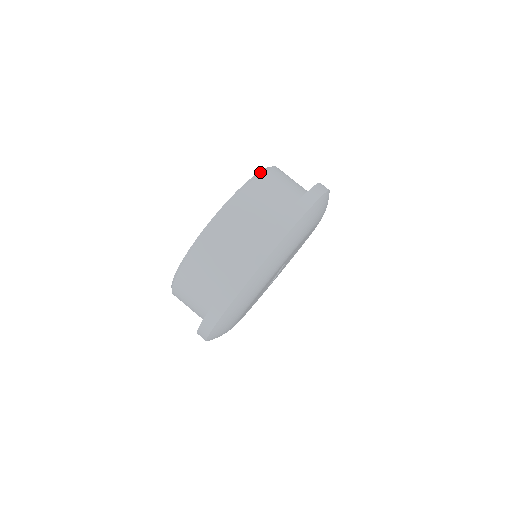
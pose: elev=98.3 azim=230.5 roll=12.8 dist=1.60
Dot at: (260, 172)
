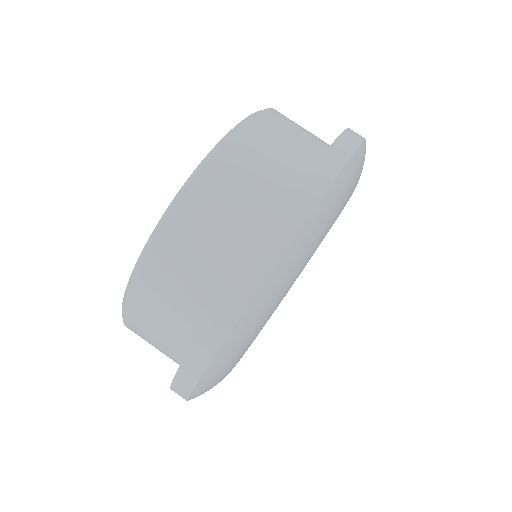
Dot at: (208, 156)
